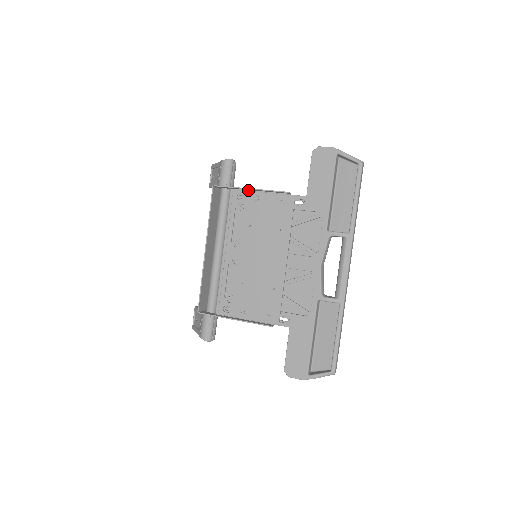
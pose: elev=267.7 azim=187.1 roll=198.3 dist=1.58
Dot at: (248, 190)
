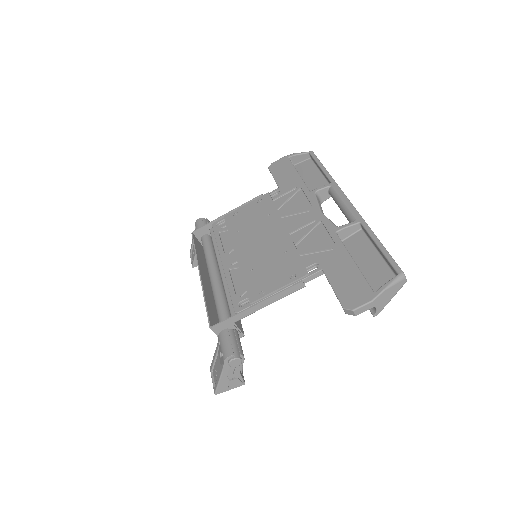
Dot at: occluded
